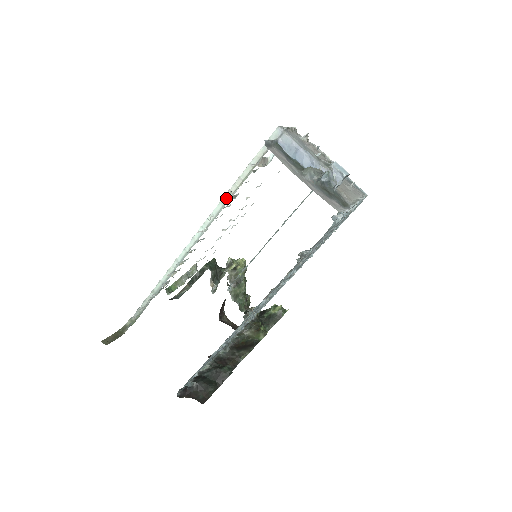
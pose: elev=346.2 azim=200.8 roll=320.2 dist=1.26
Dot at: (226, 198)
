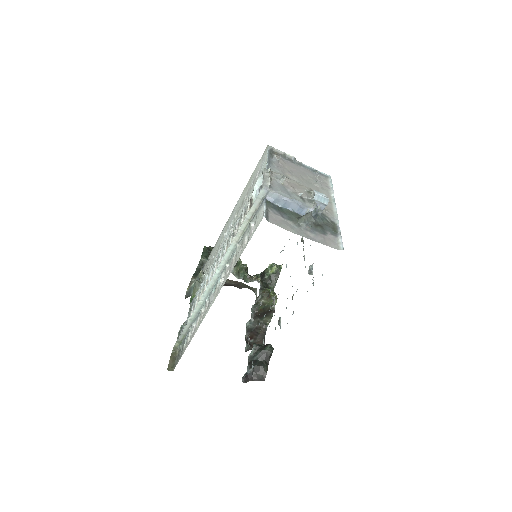
Dot at: (232, 246)
